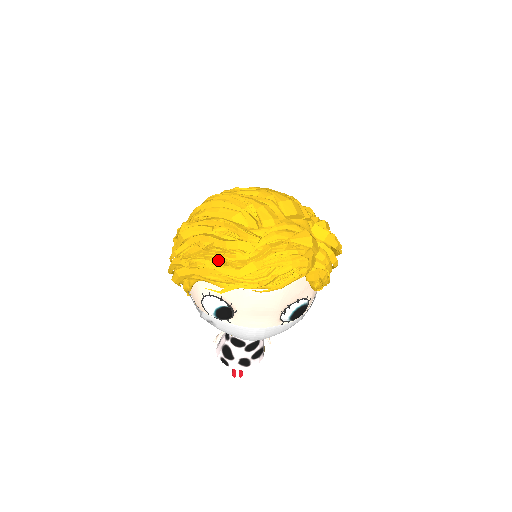
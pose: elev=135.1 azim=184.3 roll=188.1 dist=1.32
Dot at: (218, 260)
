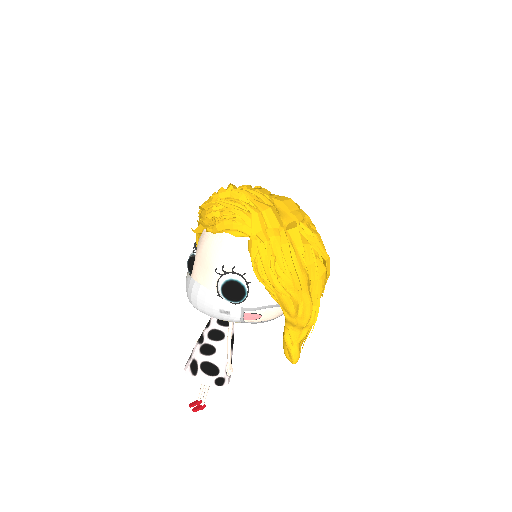
Dot at: occluded
